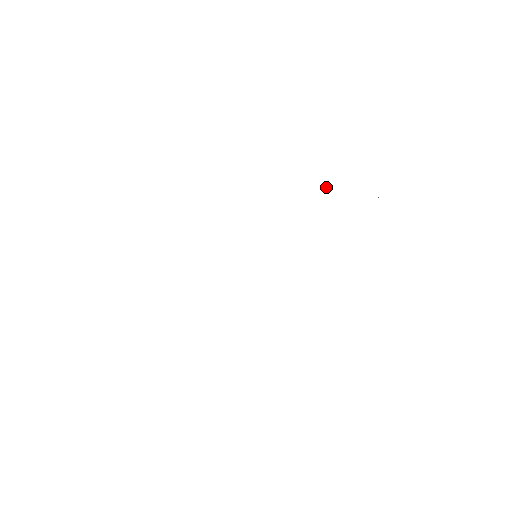
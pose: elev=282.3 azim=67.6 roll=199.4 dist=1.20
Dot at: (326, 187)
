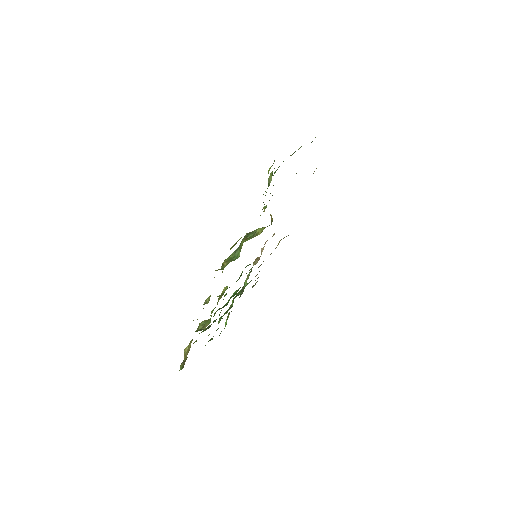
Dot at: occluded
